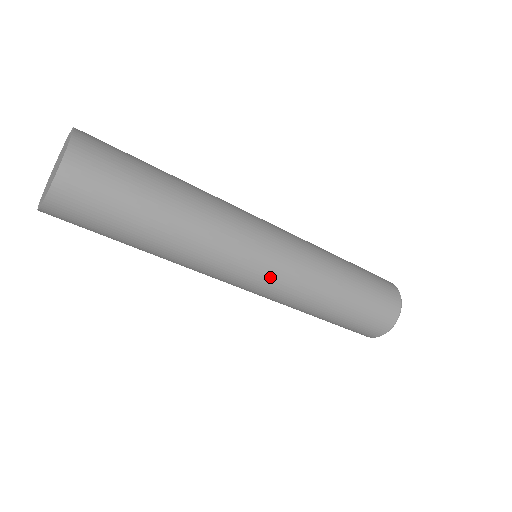
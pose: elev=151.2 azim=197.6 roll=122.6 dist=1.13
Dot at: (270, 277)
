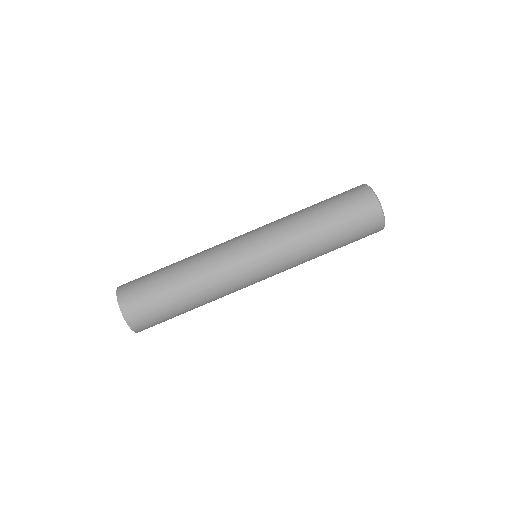
Dot at: (268, 275)
